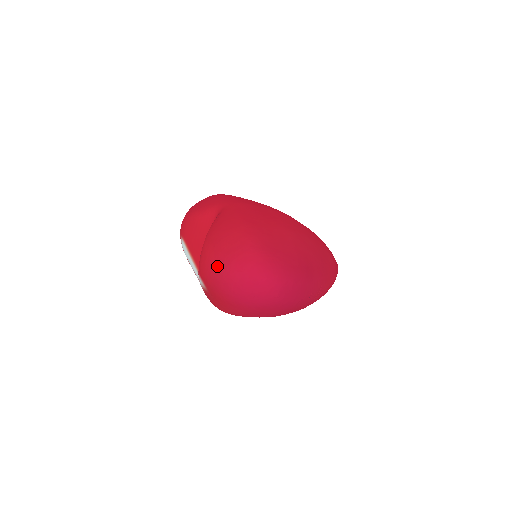
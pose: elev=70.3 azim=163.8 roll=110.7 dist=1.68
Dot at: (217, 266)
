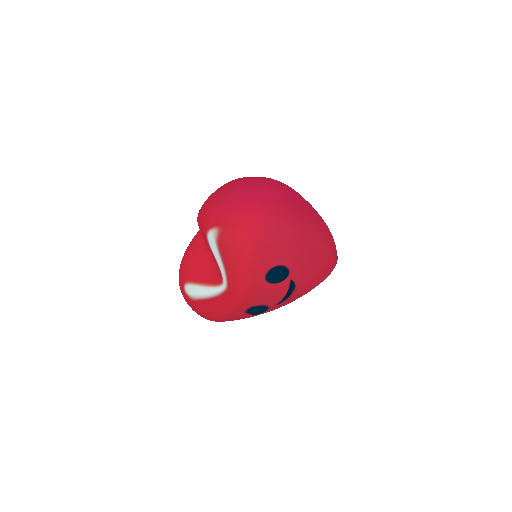
Dot at: (214, 200)
